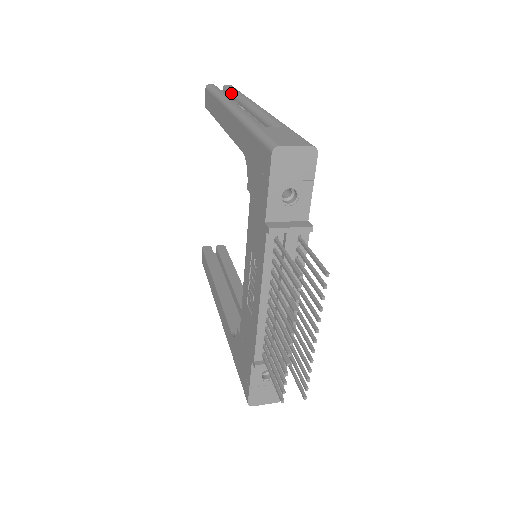
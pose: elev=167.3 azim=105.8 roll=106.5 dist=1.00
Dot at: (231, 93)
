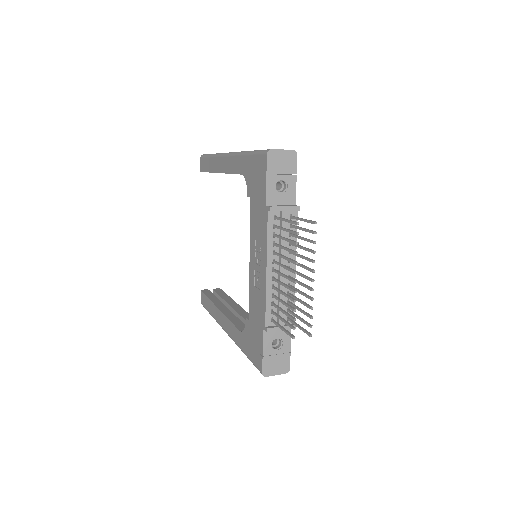
Dot at: occluded
